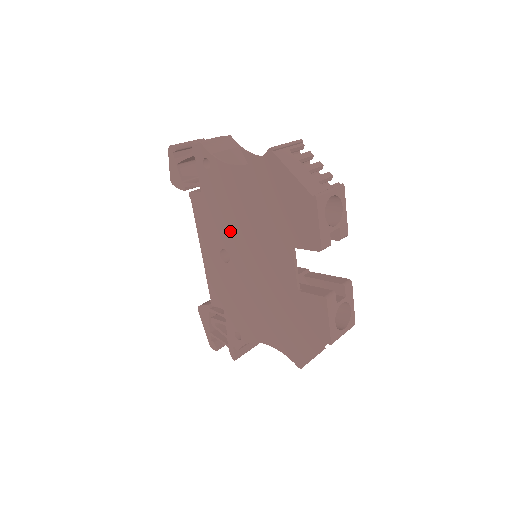
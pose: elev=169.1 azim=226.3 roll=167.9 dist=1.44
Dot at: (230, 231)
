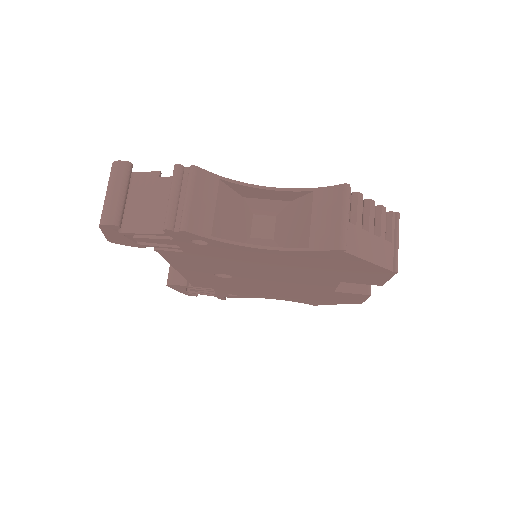
Dot at: (238, 270)
